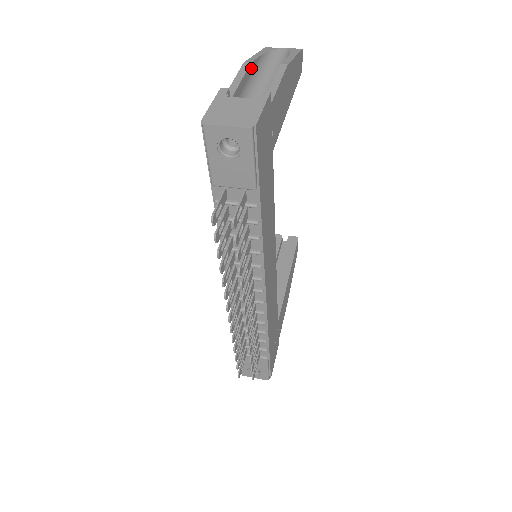
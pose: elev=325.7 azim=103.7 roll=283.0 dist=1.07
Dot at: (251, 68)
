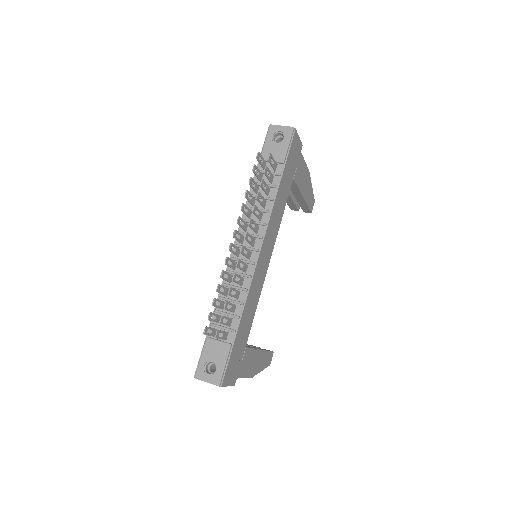
Dot at: occluded
